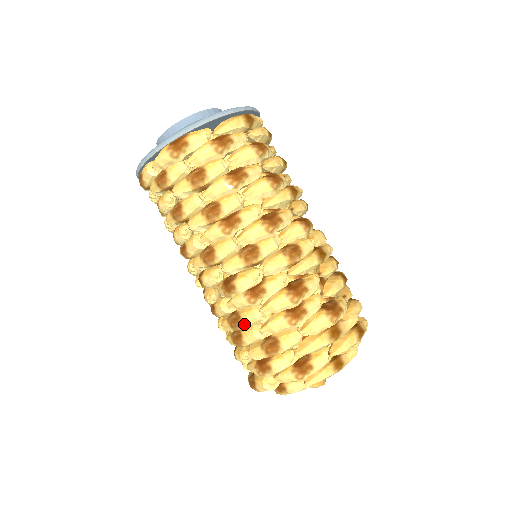
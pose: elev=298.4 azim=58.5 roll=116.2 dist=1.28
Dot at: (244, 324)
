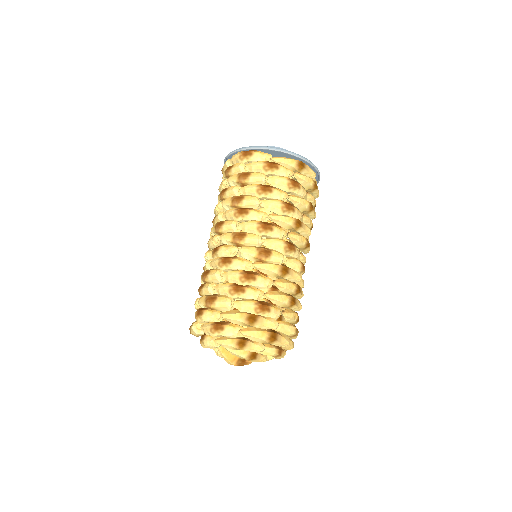
Dot at: (208, 277)
